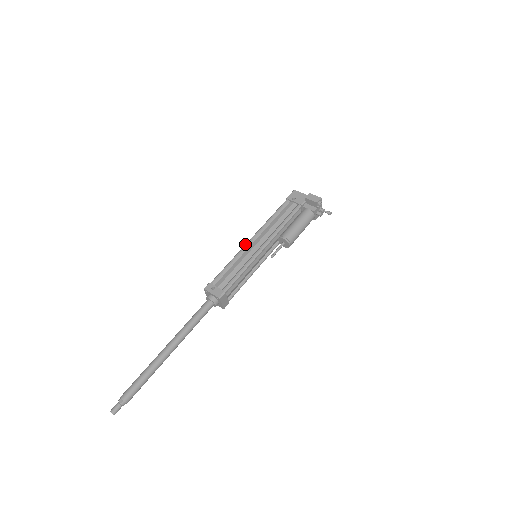
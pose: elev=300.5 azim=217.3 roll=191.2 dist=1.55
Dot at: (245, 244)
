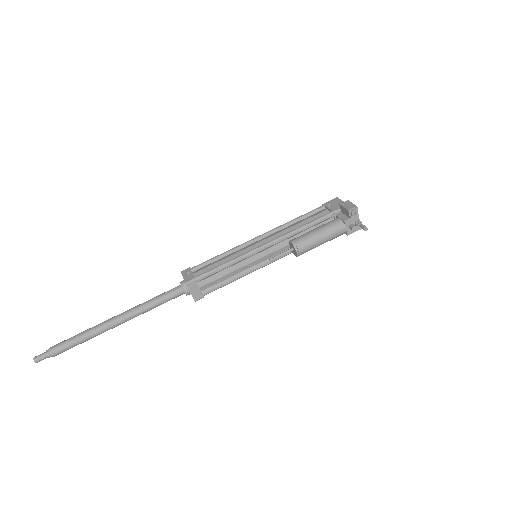
Dot at: (249, 240)
